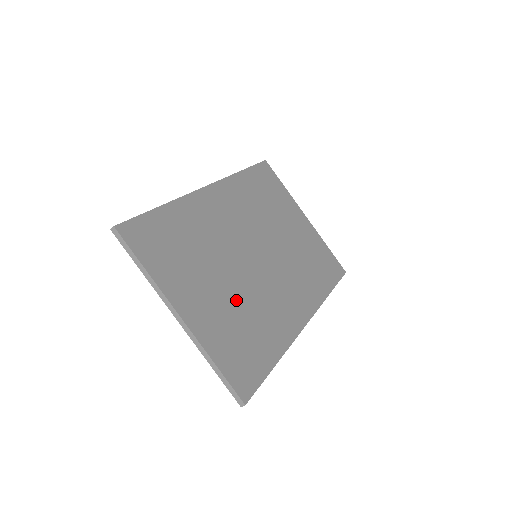
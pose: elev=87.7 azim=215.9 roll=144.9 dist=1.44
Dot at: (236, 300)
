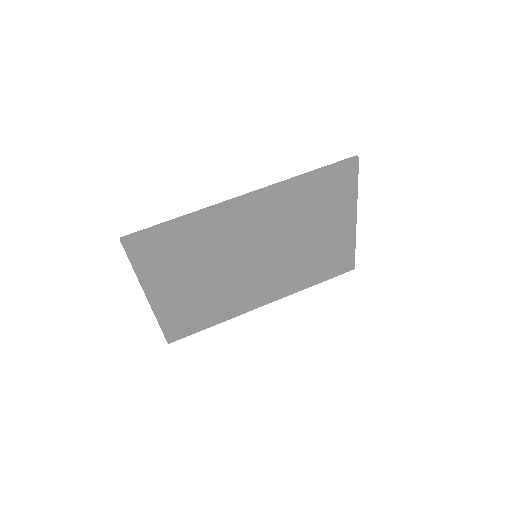
Dot at: (206, 290)
